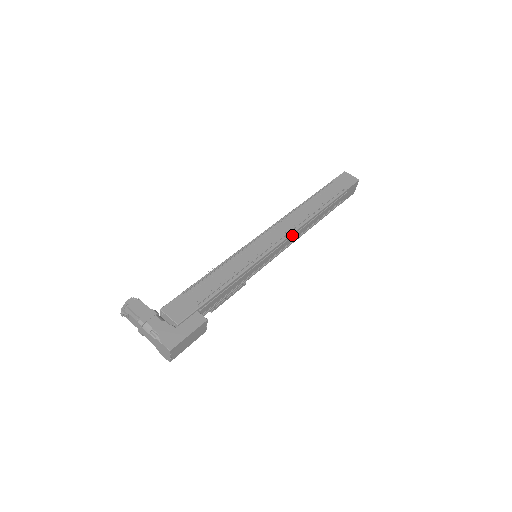
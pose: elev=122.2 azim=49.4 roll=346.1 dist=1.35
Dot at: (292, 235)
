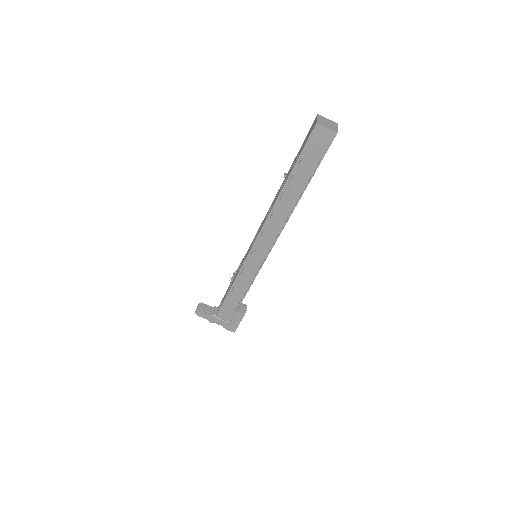
Dot at: occluded
